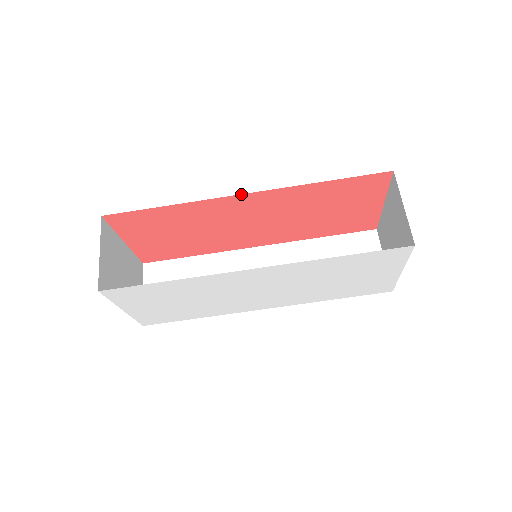
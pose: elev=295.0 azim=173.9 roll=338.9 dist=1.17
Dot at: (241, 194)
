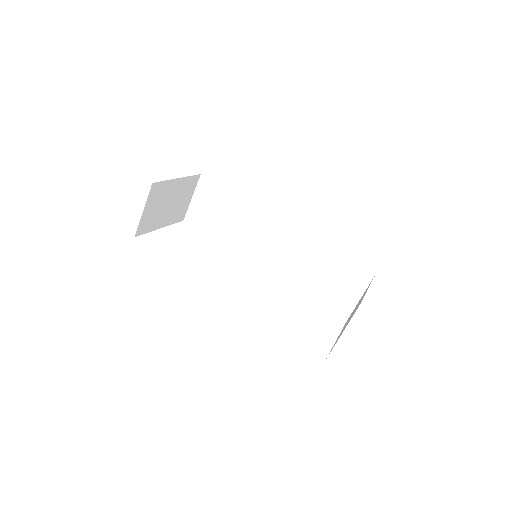
Dot at: occluded
